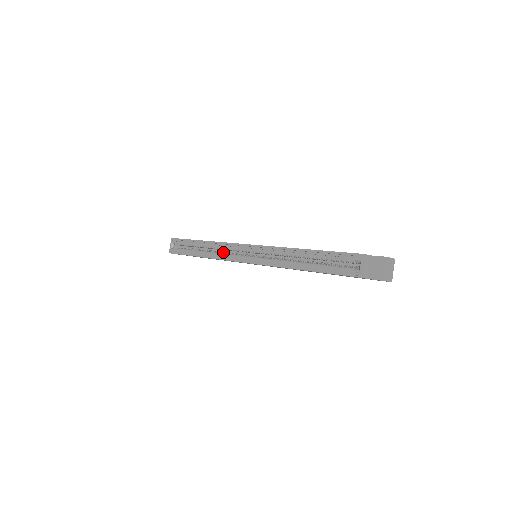
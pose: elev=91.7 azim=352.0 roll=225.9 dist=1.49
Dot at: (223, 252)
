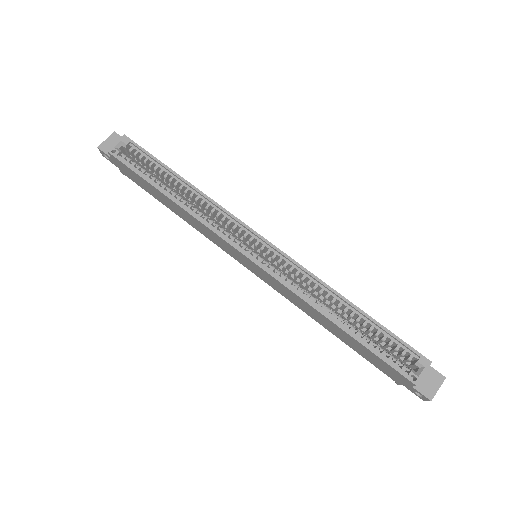
Dot at: occluded
